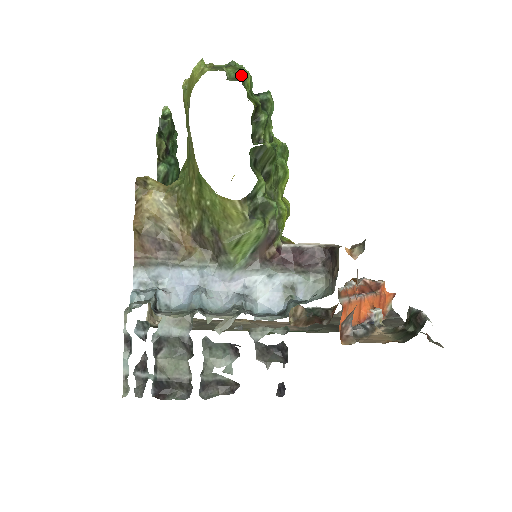
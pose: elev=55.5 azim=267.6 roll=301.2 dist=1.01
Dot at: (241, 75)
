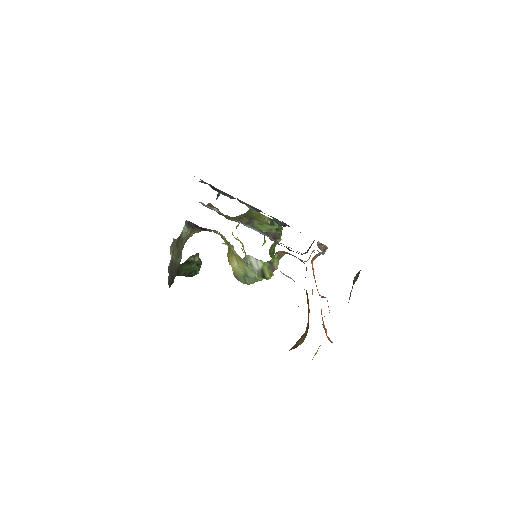
Dot at: occluded
